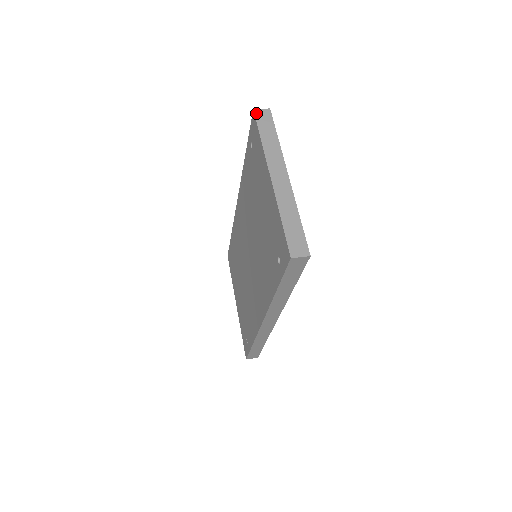
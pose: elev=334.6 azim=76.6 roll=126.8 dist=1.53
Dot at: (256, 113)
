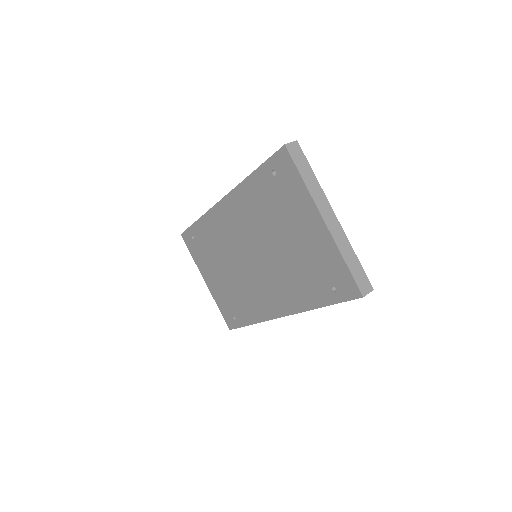
Dot at: (289, 149)
